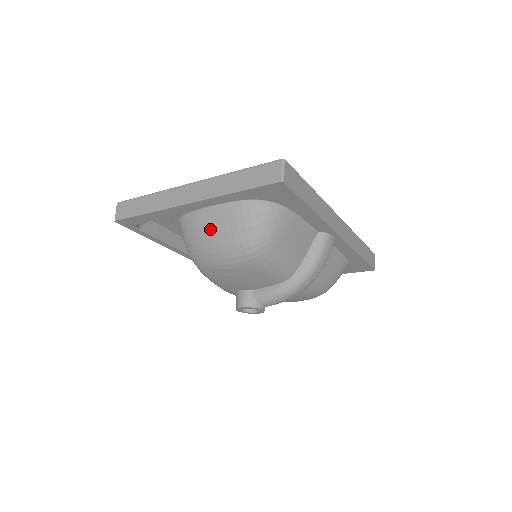
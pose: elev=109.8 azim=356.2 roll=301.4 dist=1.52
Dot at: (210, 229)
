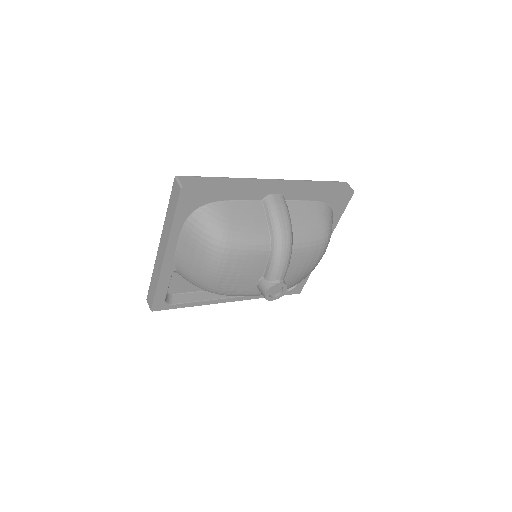
Dot at: (189, 259)
